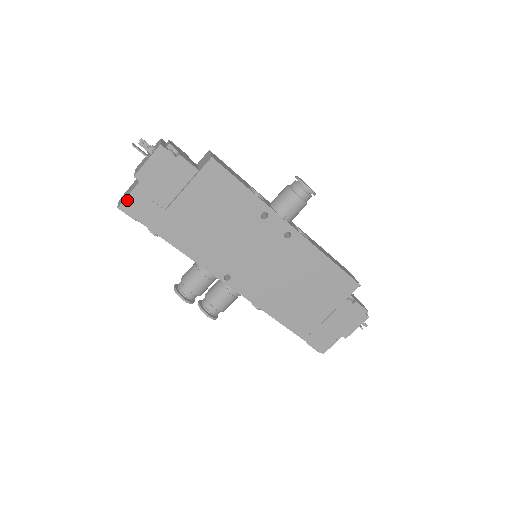
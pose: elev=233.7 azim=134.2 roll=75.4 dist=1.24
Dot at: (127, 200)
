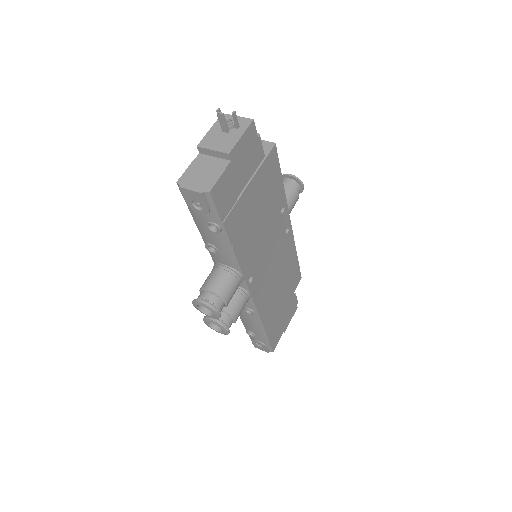
Dot at: (217, 183)
